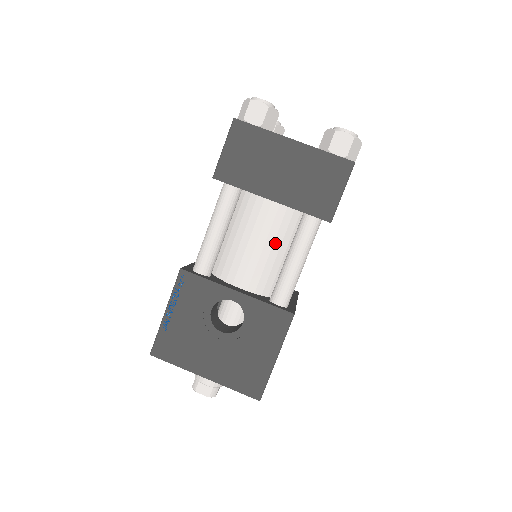
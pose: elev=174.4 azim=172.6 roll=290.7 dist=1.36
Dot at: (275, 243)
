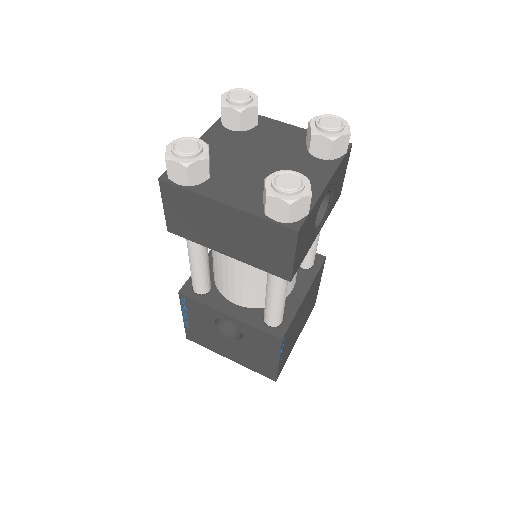
Dot at: (253, 275)
